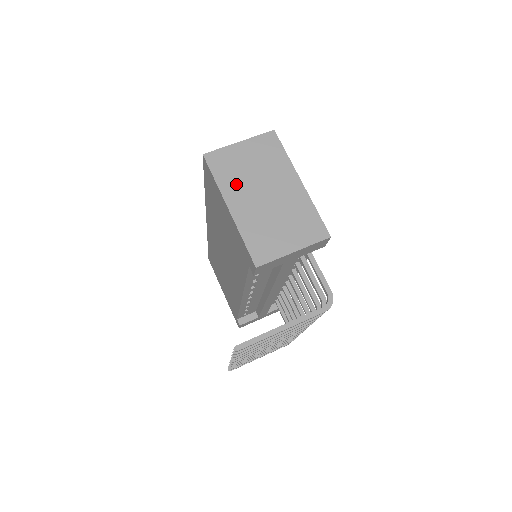
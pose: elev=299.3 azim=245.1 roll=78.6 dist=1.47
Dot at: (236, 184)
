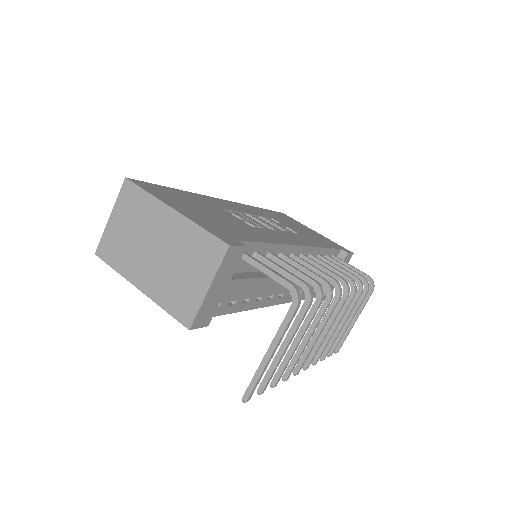
Dot at: (130, 260)
